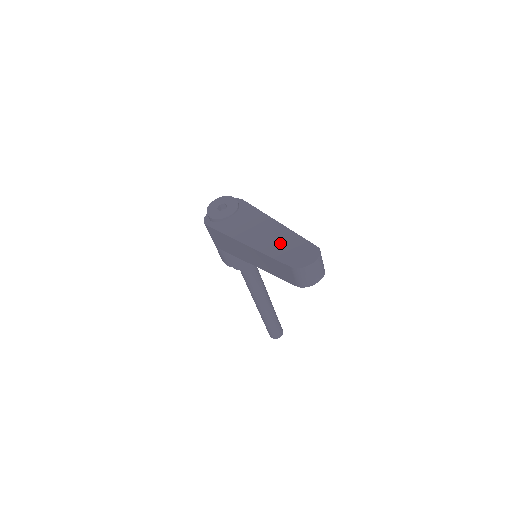
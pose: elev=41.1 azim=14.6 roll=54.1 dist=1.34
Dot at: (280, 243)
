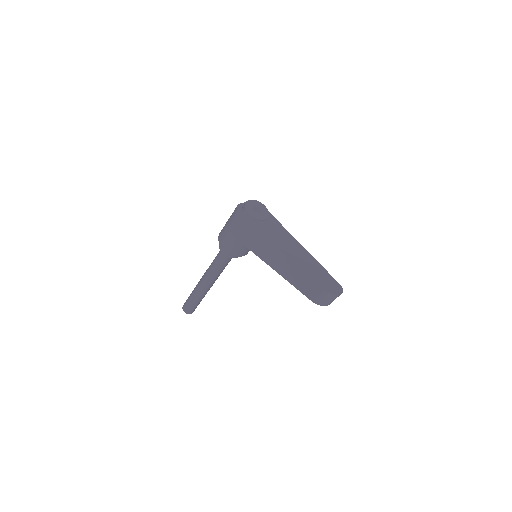
Dot at: (312, 267)
